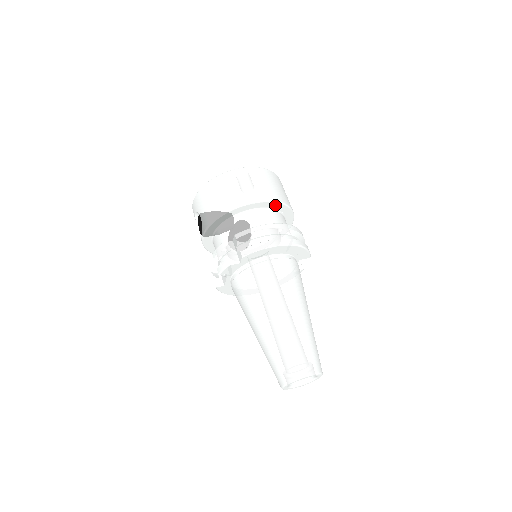
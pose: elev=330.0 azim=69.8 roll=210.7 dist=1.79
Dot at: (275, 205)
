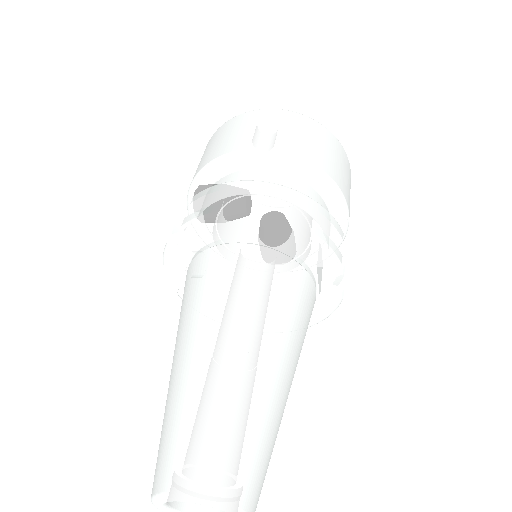
Dot at: (291, 163)
